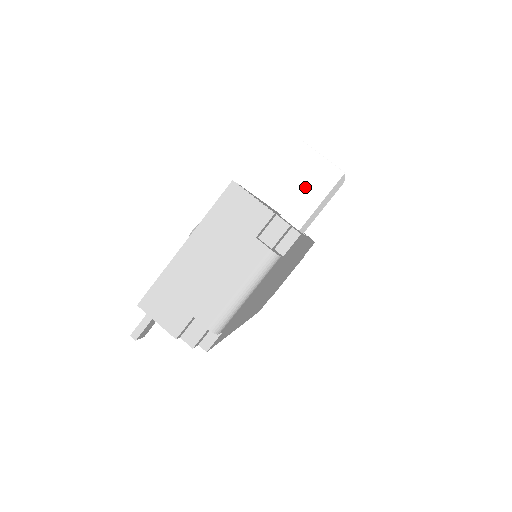
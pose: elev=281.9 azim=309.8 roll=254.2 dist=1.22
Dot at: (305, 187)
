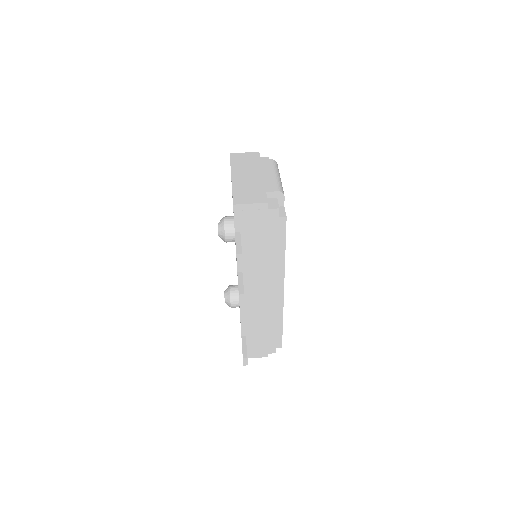
Dot at: occluded
